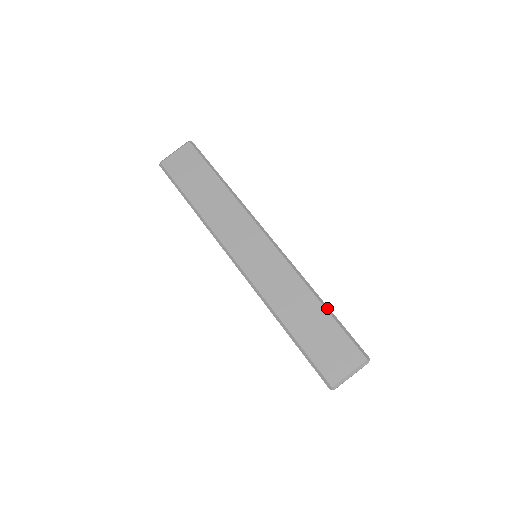
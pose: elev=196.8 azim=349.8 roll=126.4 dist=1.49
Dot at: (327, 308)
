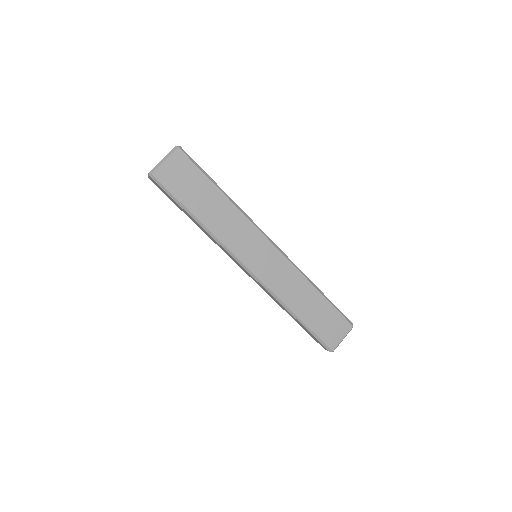
Dot at: (324, 295)
